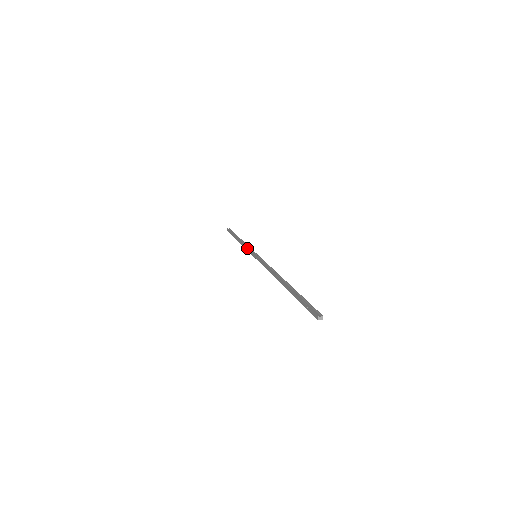
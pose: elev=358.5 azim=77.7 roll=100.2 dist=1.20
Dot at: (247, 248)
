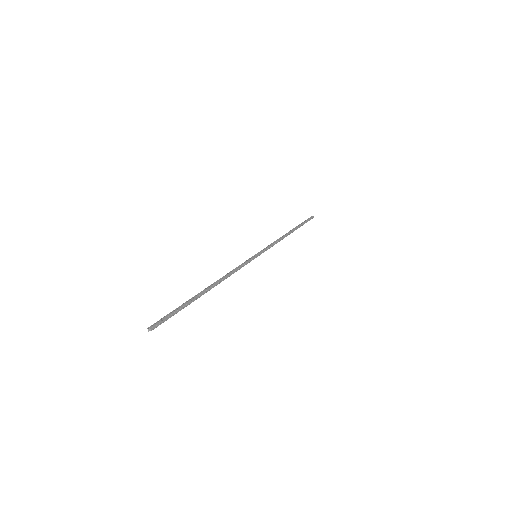
Dot at: (268, 246)
